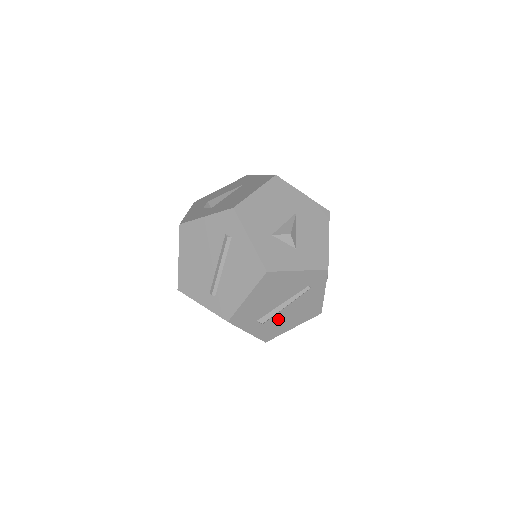
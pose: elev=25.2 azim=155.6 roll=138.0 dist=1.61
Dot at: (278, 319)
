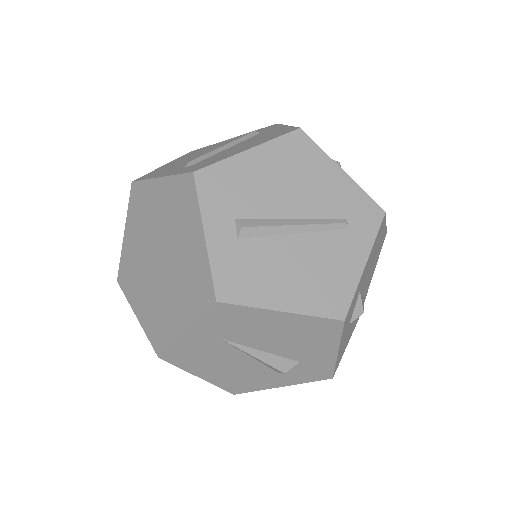
Dot at: (268, 254)
